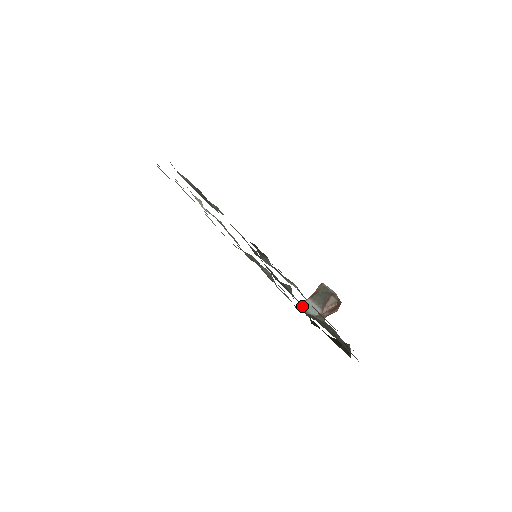
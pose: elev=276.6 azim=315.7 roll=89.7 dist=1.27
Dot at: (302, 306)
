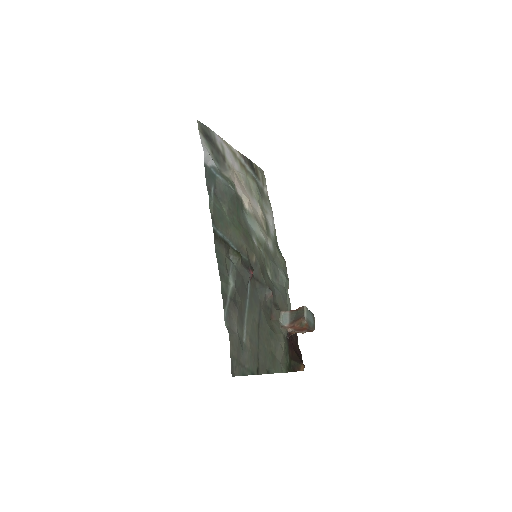
Dot at: (281, 313)
